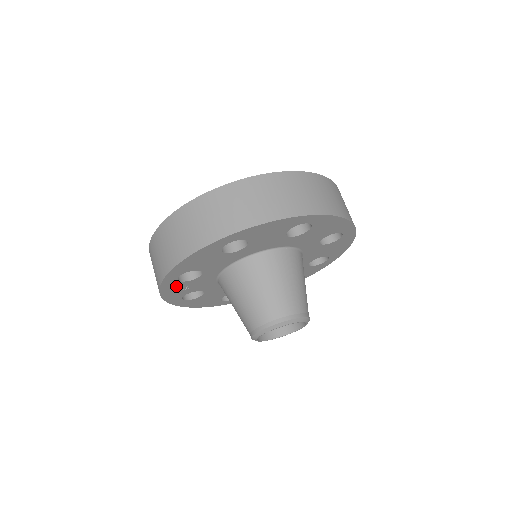
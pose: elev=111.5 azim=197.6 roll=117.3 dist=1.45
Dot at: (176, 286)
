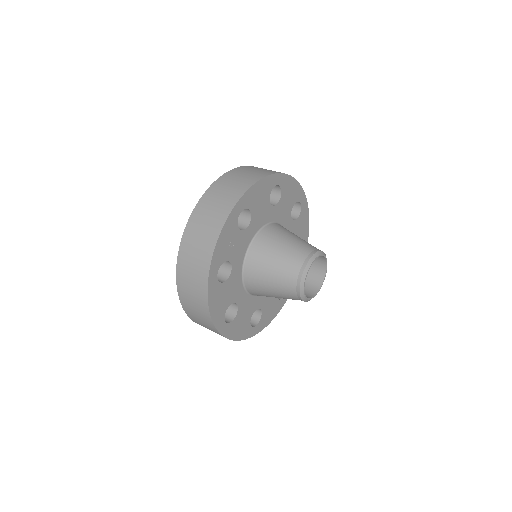
Dot at: (231, 231)
